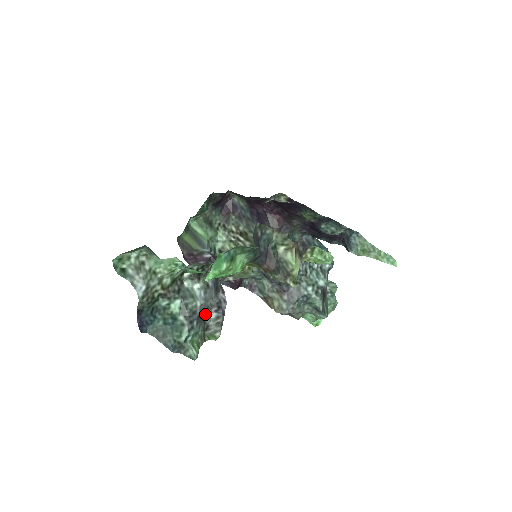
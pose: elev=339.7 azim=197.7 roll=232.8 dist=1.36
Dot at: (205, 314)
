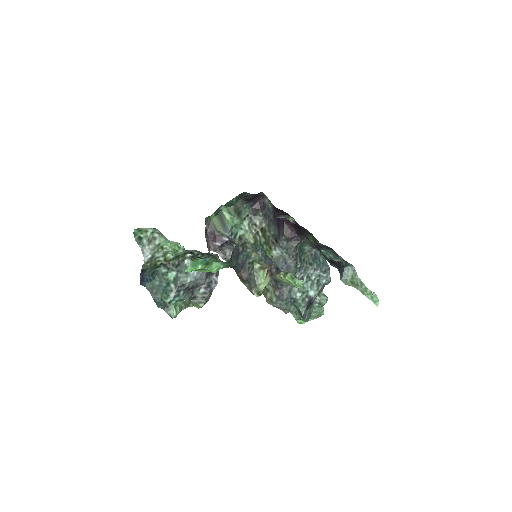
Dot at: (195, 288)
